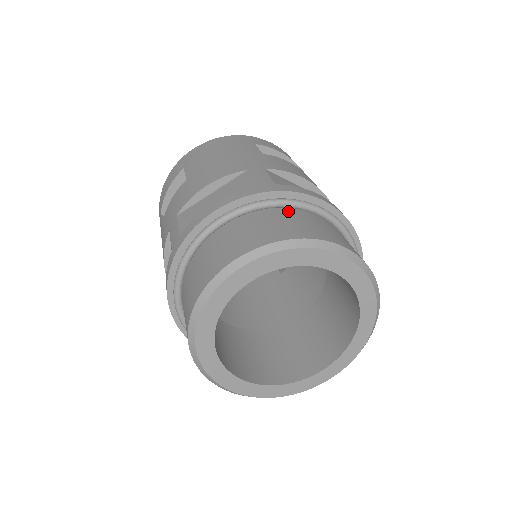
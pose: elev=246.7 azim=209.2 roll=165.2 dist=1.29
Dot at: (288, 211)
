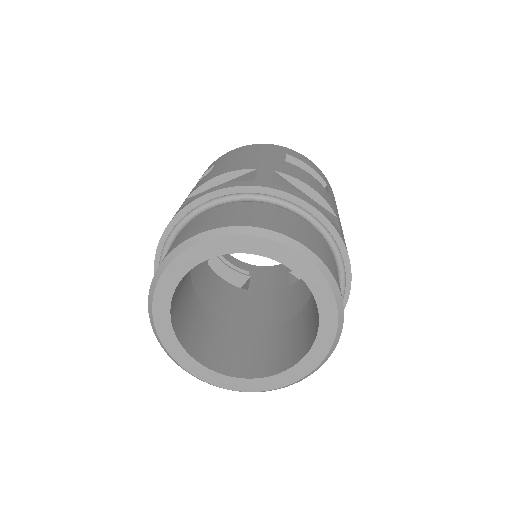
Dot at: (272, 208)
